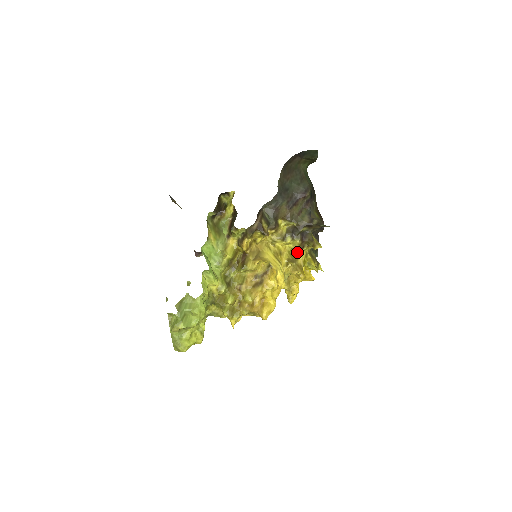
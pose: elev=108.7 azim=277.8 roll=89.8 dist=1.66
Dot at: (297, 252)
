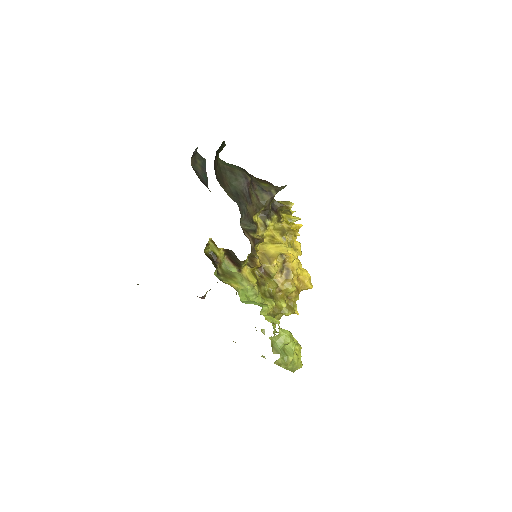
Dot at: (277, 223)
